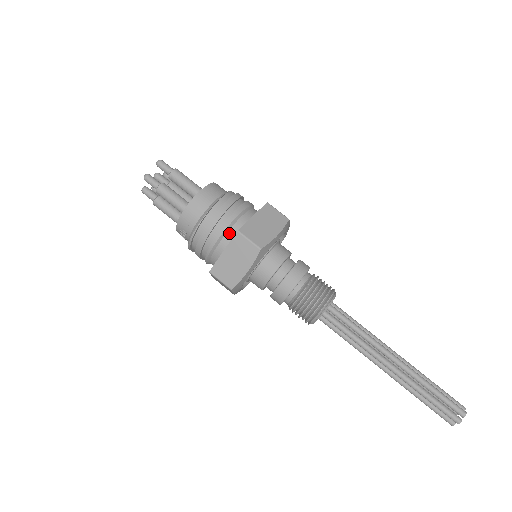
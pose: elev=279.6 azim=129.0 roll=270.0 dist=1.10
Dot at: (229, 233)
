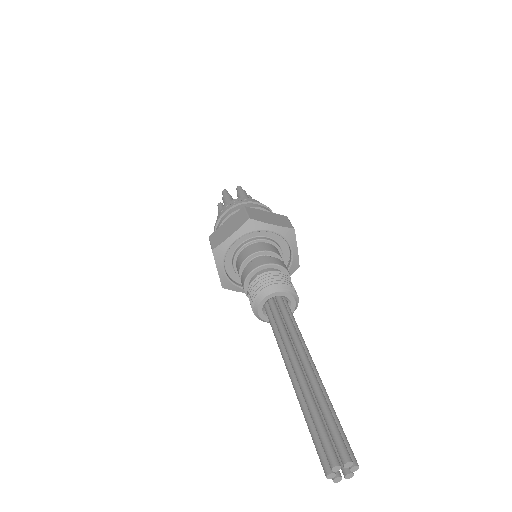
Dot at: occluded
